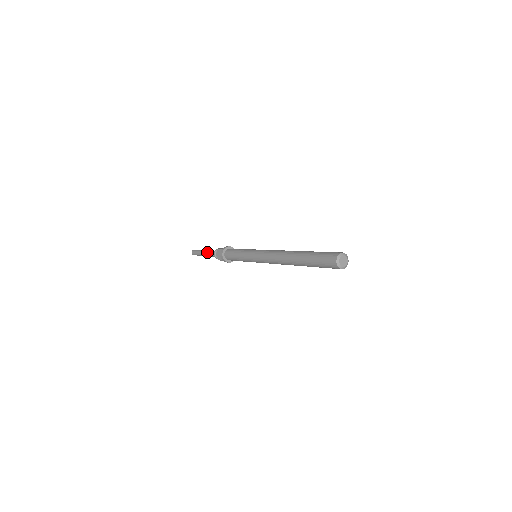
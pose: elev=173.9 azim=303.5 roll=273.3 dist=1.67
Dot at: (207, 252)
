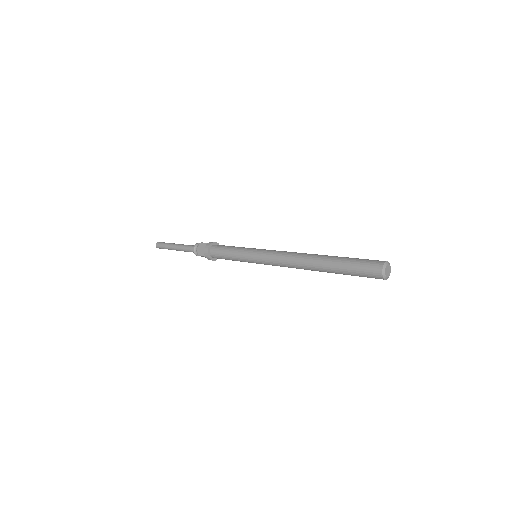
Dot at: (181, 245)
